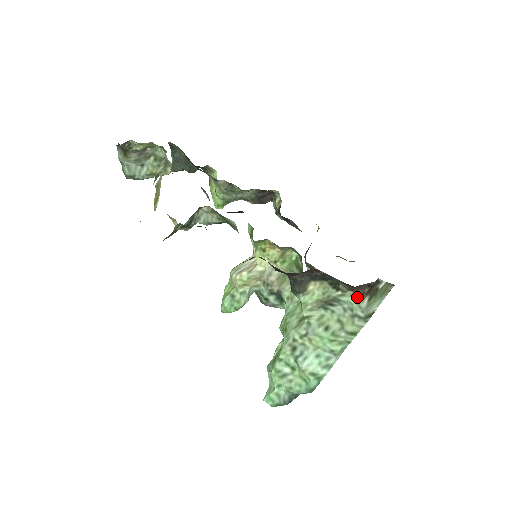
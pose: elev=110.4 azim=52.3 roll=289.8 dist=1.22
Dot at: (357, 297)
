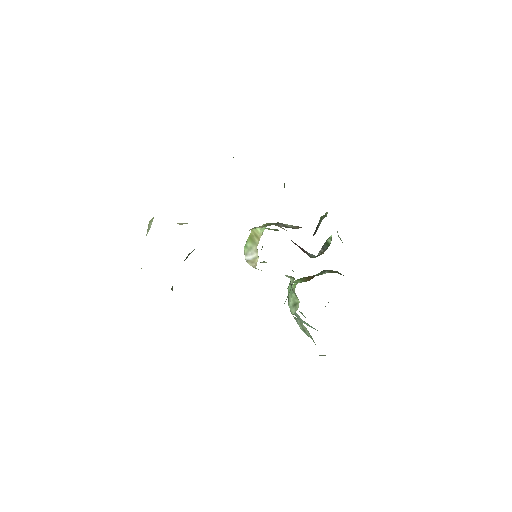
Dot at: occluded
